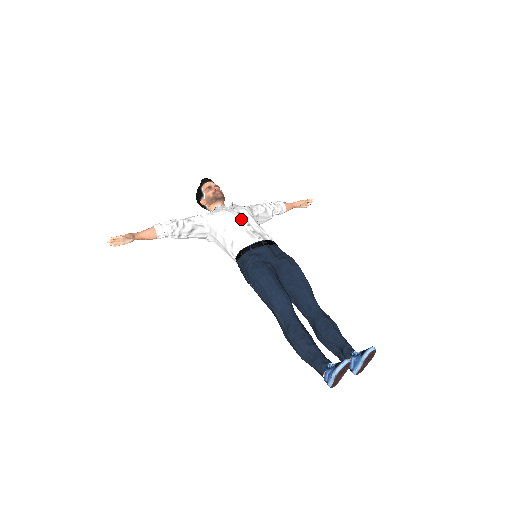
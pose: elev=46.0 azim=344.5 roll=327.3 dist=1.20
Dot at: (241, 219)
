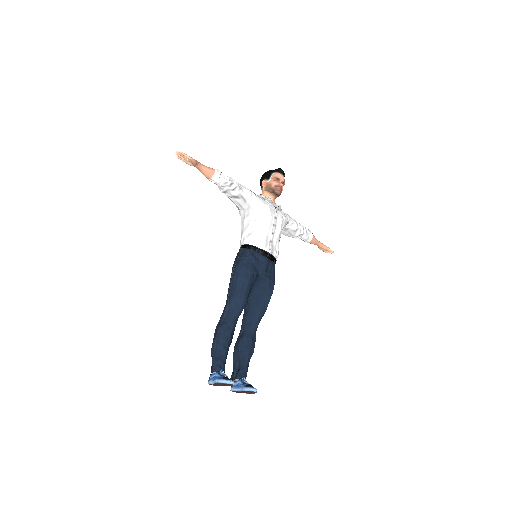
Dot at: (273, 224)
